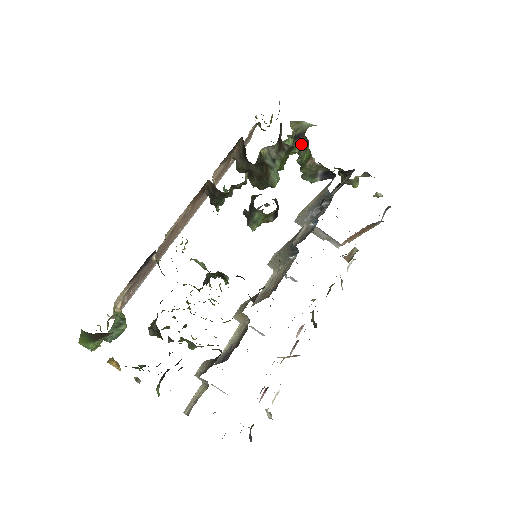
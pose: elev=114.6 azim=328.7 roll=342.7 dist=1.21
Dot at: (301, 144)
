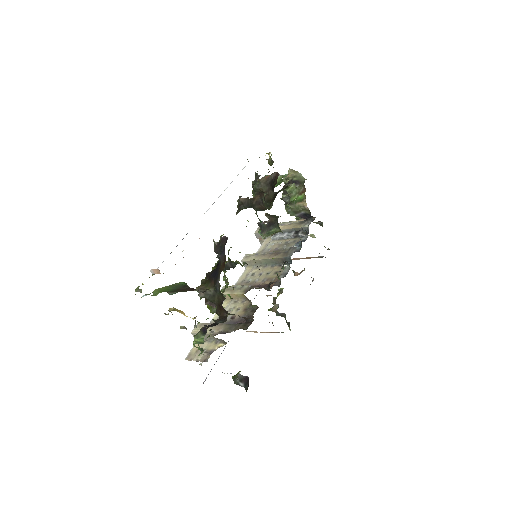
Dot at: (297, 188)
